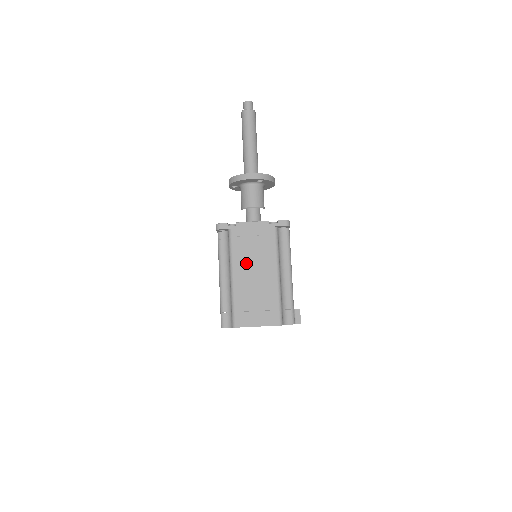
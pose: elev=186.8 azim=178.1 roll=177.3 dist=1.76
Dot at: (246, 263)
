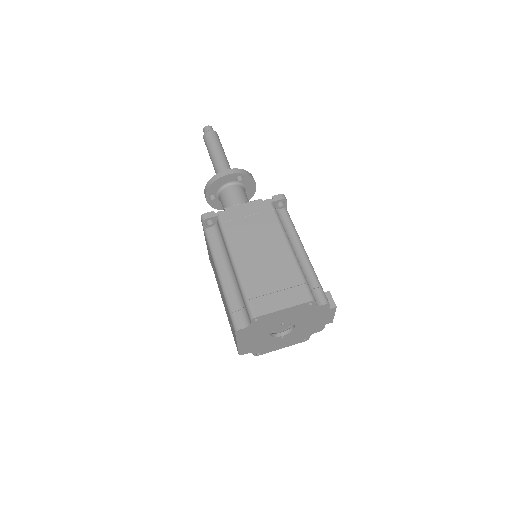
Dot at: (248, 244)
